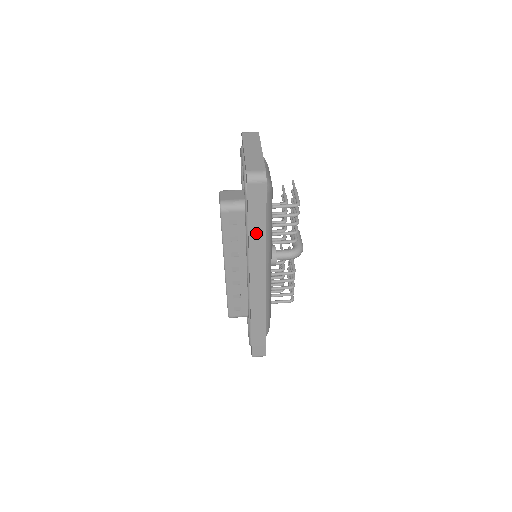
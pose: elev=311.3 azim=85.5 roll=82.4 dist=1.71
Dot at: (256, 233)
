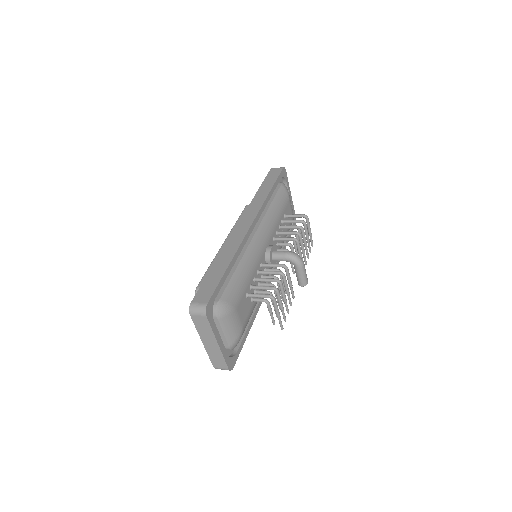
Dot at: (263, 191)
